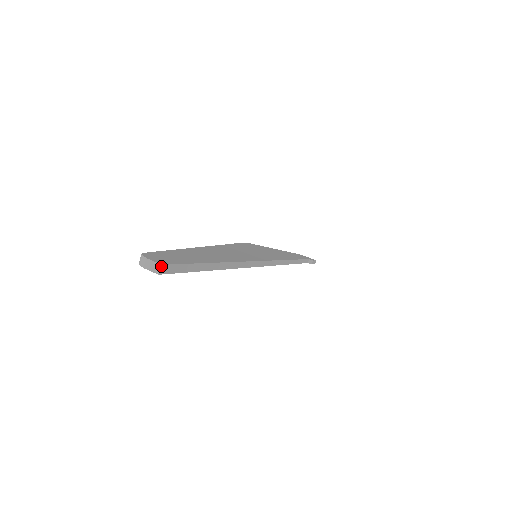
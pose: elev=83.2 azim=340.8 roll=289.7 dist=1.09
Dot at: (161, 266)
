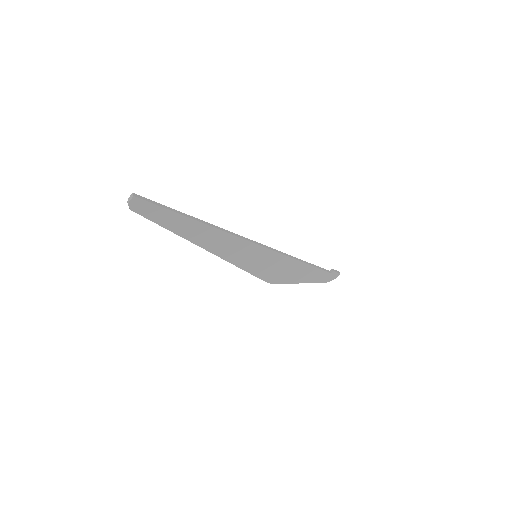
Dot at: (132, 193)
